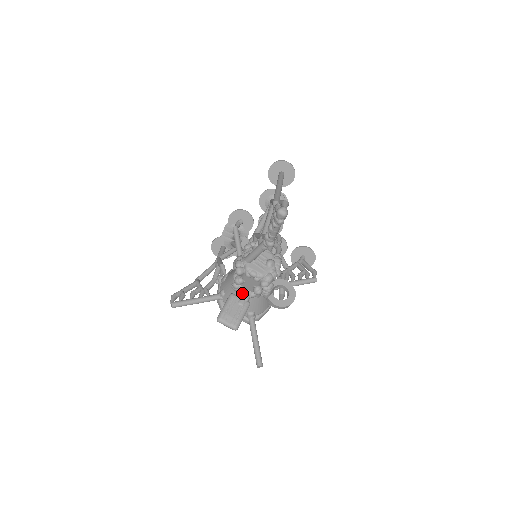
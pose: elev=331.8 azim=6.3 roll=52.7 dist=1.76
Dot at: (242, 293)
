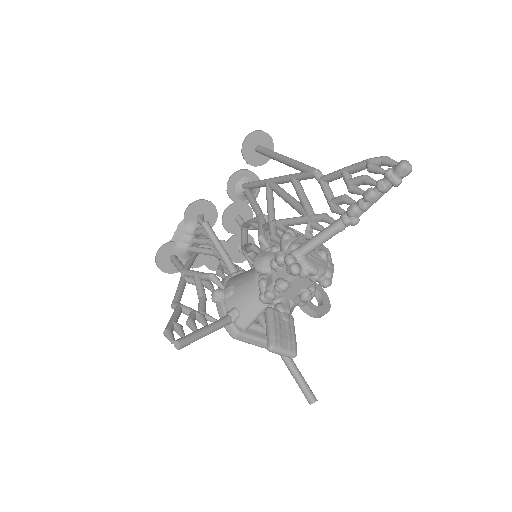
Dot at: (282, 304)
